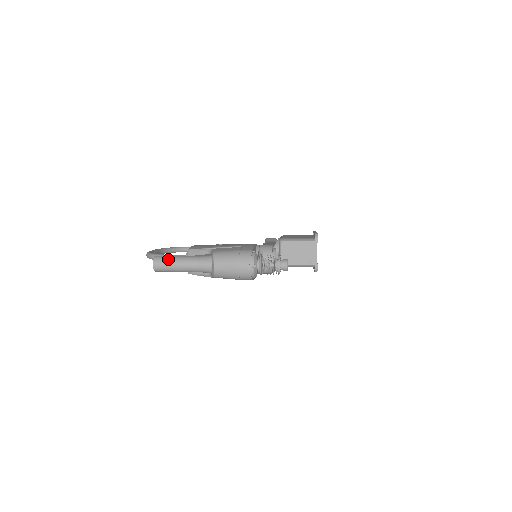
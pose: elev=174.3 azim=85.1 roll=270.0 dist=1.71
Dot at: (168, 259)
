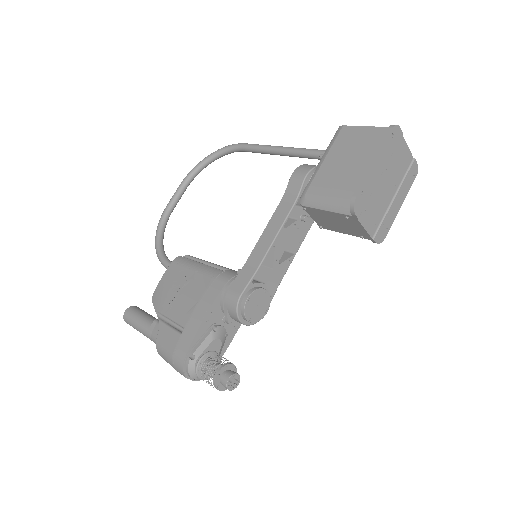
Dot at: (132, 325)
